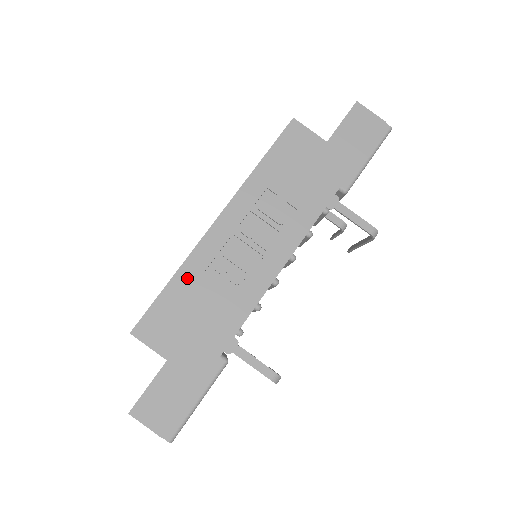
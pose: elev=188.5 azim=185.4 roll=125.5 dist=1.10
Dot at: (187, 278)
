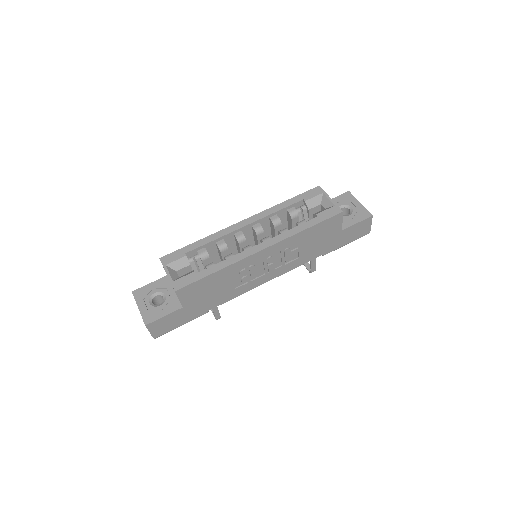
Dot at: (224, 273)
